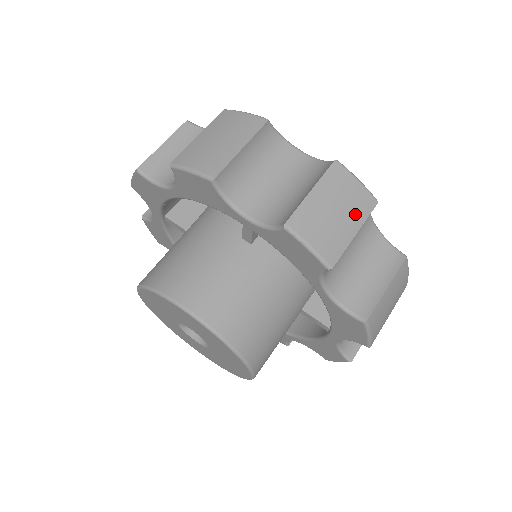
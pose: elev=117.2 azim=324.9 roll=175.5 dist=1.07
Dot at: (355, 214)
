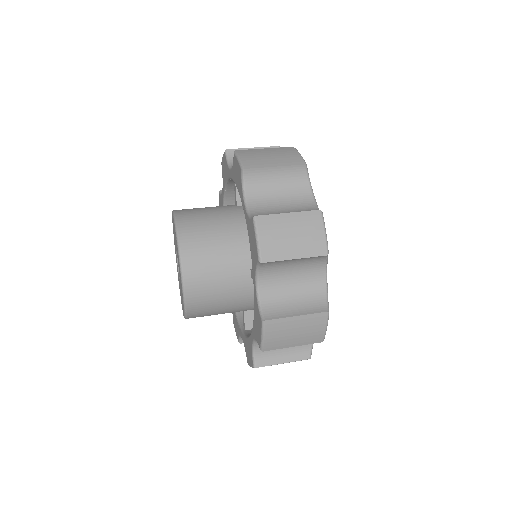
Dot at: (283, 161)
